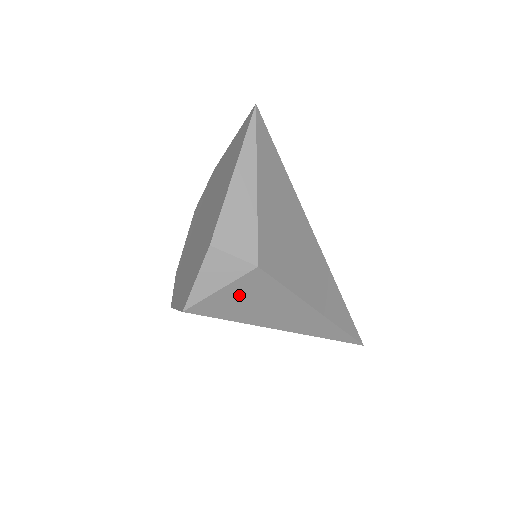
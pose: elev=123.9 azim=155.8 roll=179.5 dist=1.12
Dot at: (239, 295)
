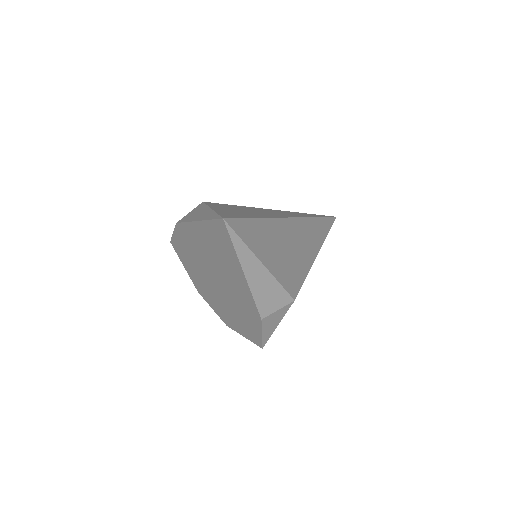
Dot at: occluded
